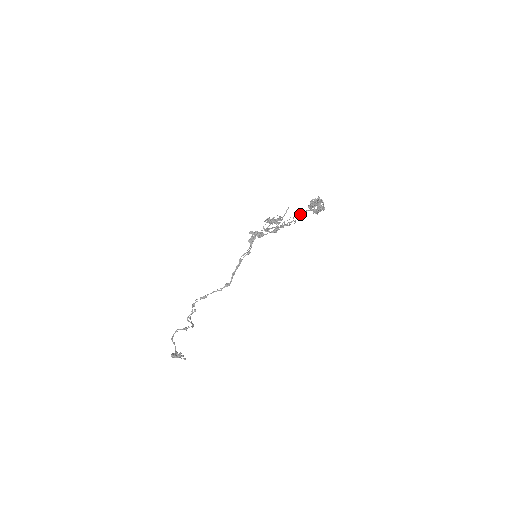
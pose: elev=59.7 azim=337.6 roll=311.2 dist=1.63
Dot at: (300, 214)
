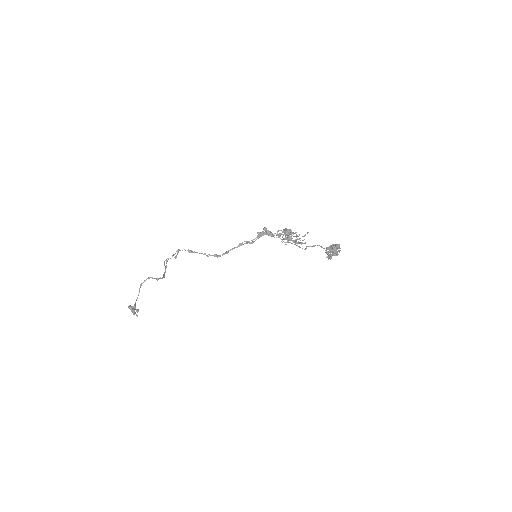
Dot at: (315, 245)
